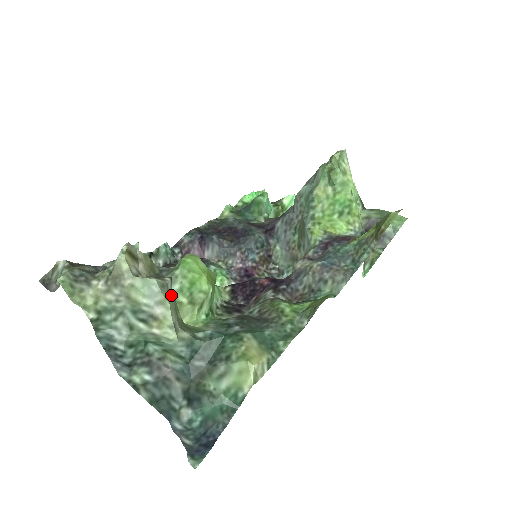
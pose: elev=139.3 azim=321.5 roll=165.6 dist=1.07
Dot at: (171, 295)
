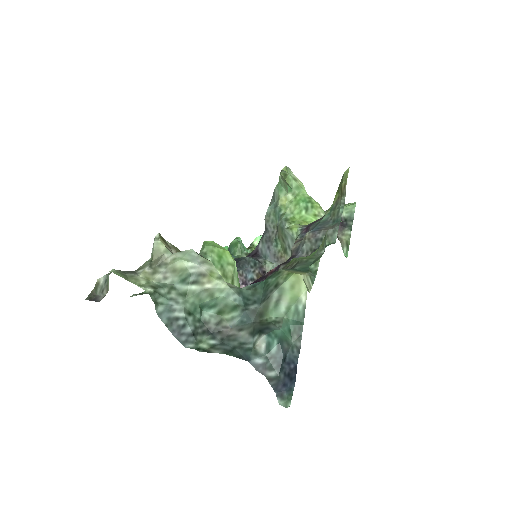
Dot at: occluded
